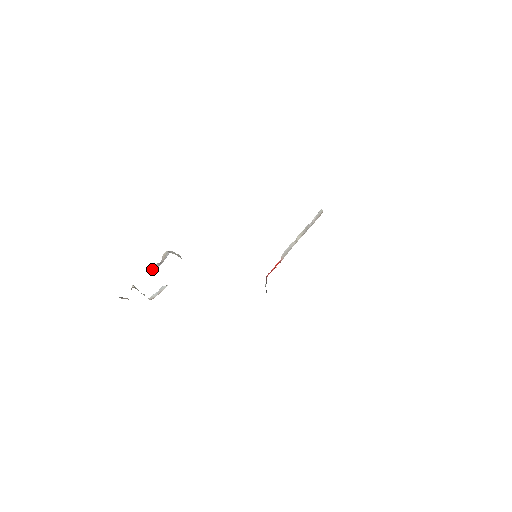
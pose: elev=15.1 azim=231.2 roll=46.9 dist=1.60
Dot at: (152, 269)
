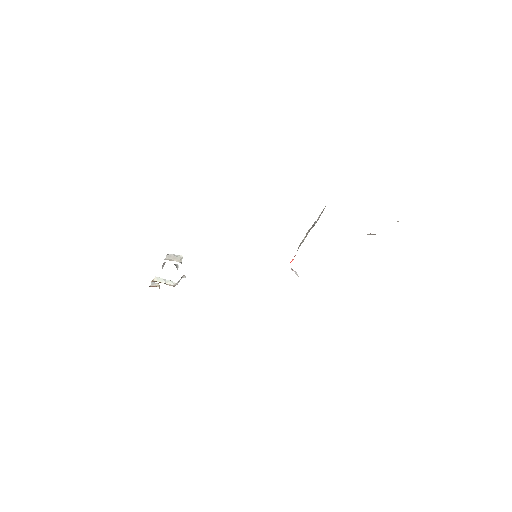
Dot at: (162, 267)
